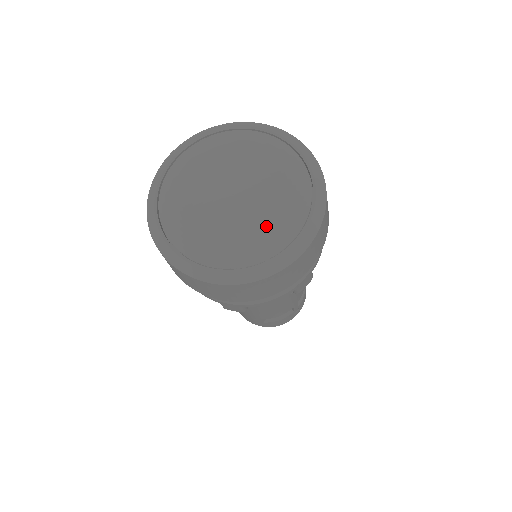
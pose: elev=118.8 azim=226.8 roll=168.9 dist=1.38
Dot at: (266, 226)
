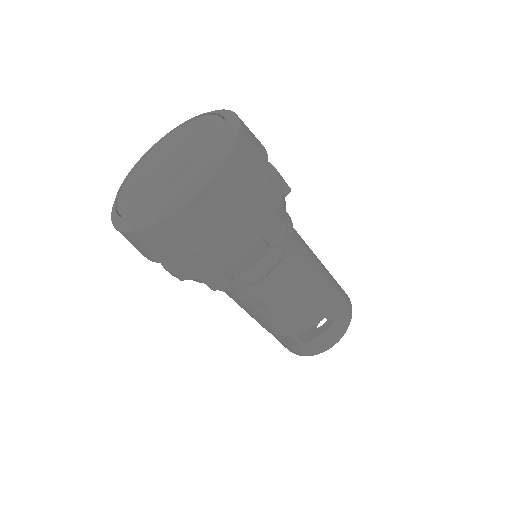
Dot at: (152, 193)
